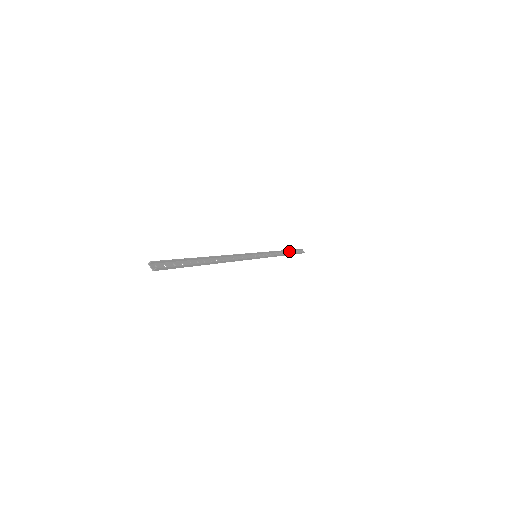
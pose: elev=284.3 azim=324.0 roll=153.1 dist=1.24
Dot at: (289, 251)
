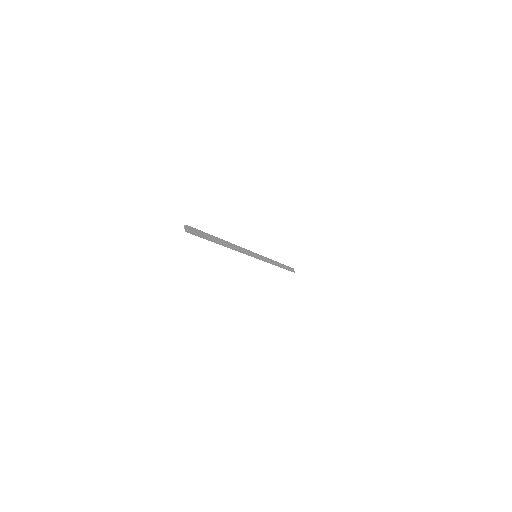
Dot at: (282, 265)
